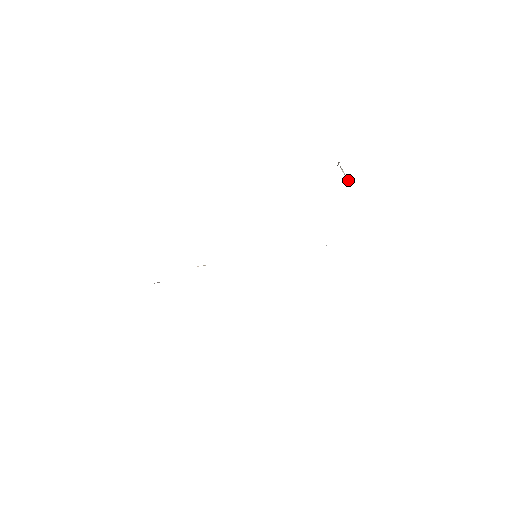
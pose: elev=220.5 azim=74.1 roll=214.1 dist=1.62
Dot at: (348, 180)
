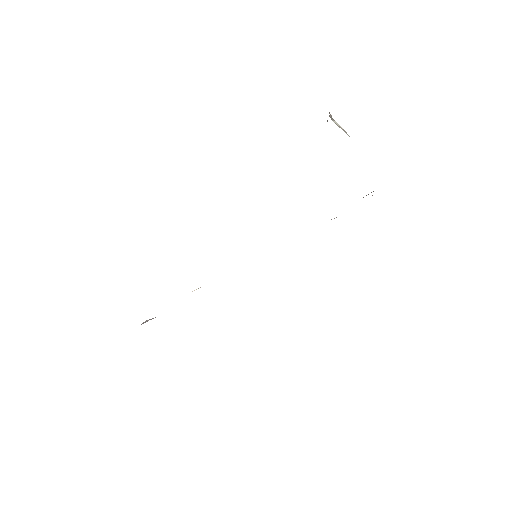
Dot at: (345, 132)
